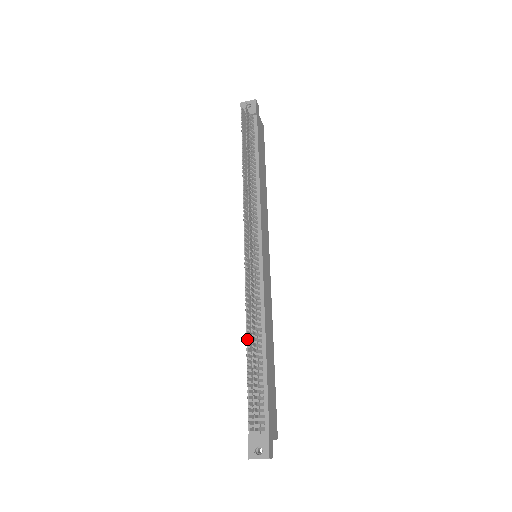
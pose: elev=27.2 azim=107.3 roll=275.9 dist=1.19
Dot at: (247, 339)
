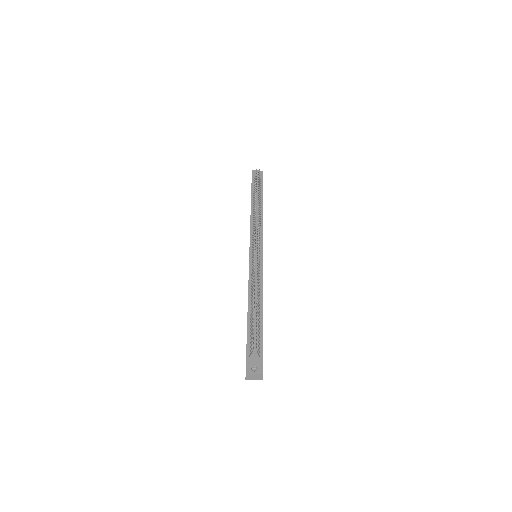
Dot at: (254, 293)
